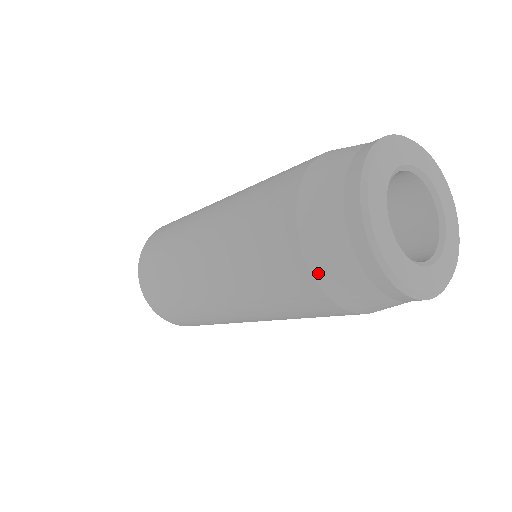
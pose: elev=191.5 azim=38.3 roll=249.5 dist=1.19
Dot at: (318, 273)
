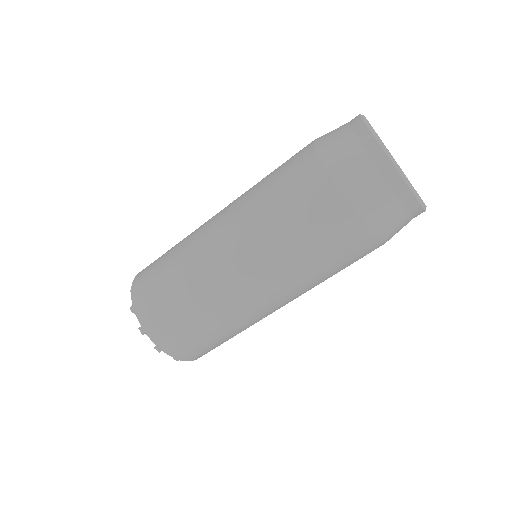
Dot at: (321, 147)
